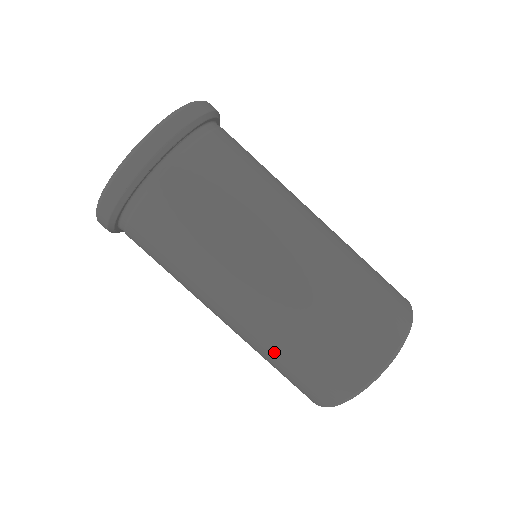
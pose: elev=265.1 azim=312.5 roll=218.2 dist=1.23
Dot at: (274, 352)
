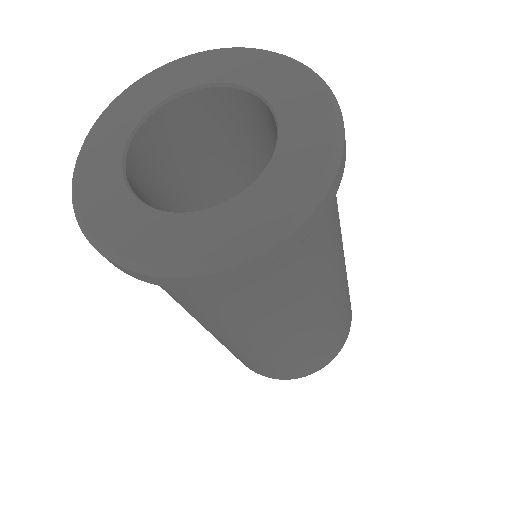
Dot at: (282, 361)
